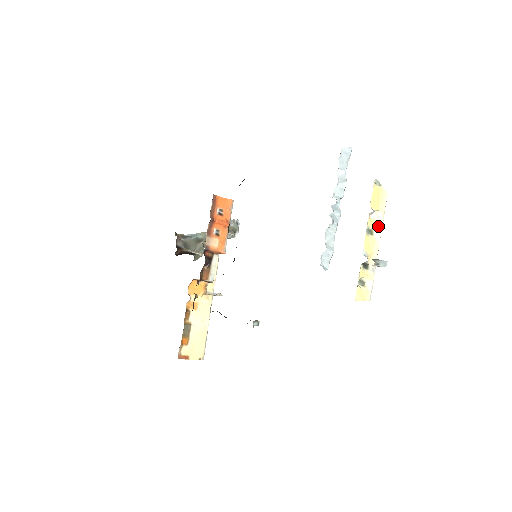
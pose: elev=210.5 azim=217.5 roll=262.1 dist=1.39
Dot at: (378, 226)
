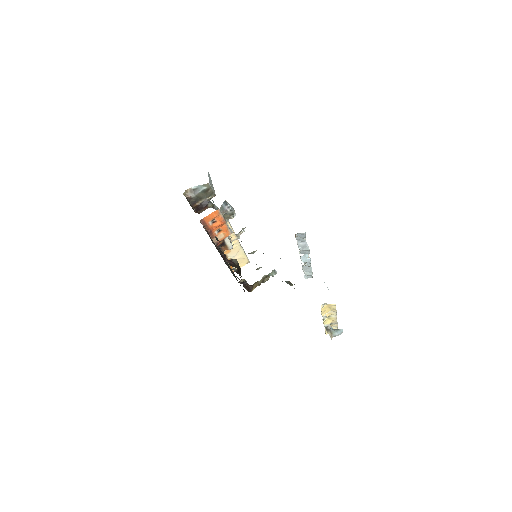
Dot at: (333, 314)
